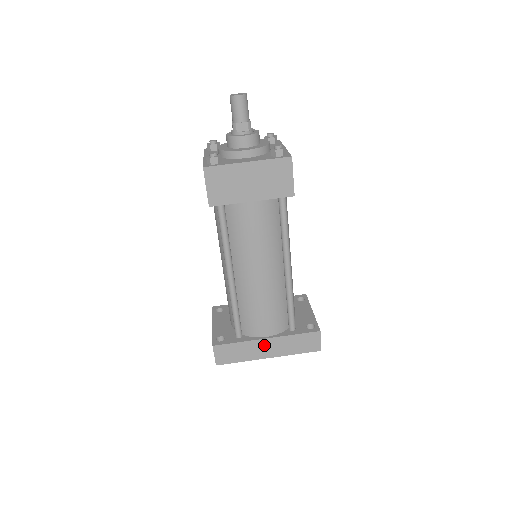
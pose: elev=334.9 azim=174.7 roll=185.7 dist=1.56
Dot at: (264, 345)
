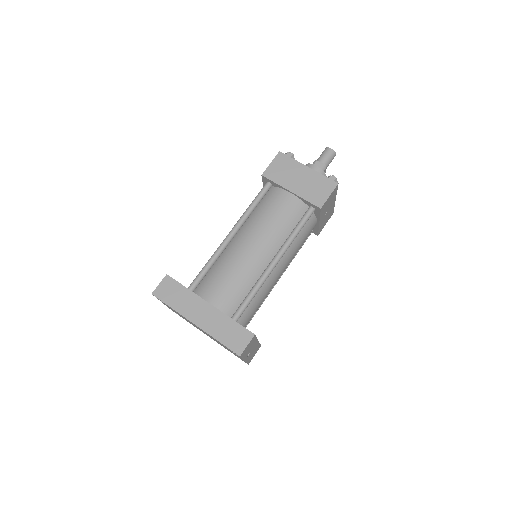
Dot at: (202, 308)
